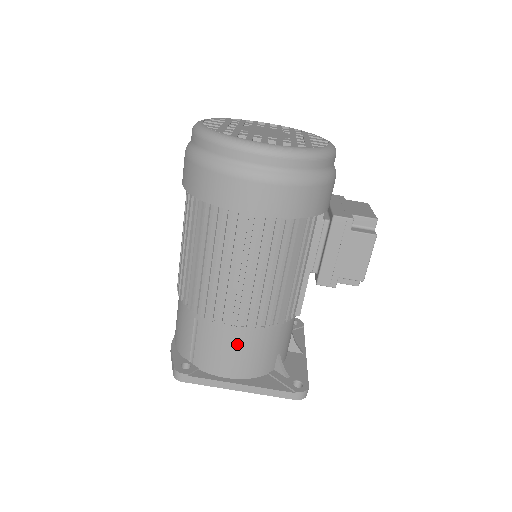
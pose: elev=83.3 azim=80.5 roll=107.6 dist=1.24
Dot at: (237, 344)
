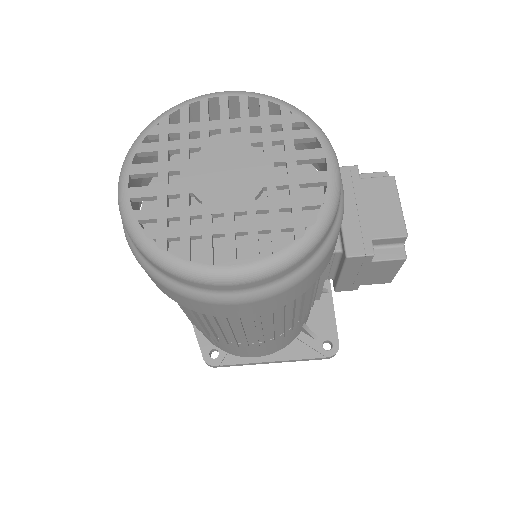
Dot at: (259, 348)
